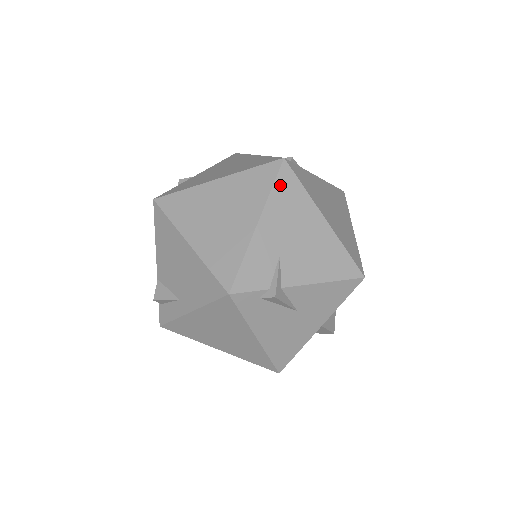
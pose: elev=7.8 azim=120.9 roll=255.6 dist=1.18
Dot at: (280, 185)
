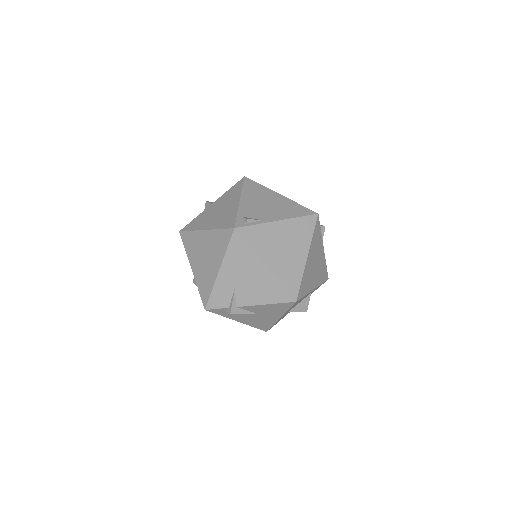
Dot at: (232, 246)
